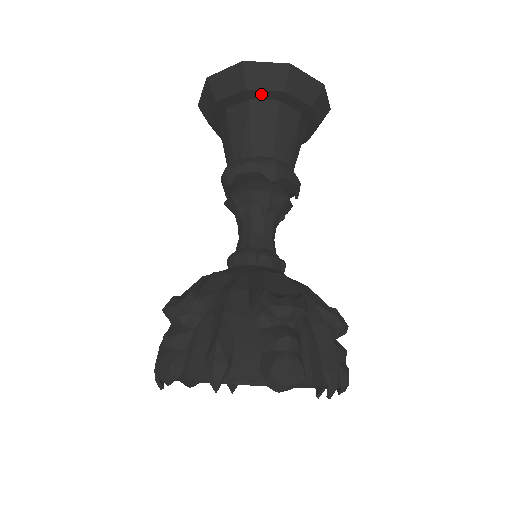
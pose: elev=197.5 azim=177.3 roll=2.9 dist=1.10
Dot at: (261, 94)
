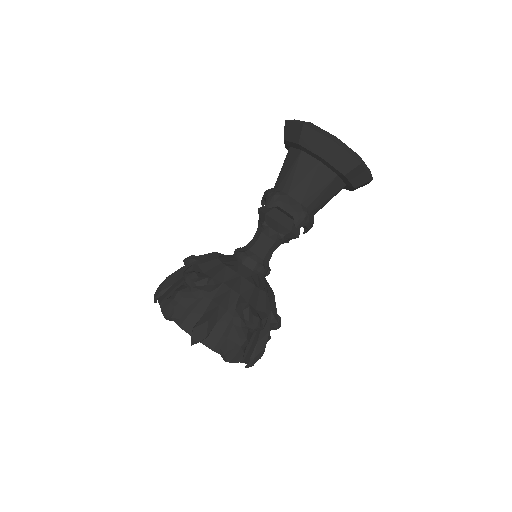
Dot at: (329, 165)
